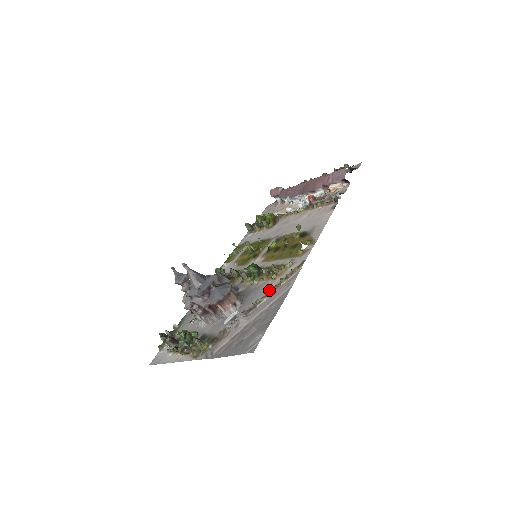
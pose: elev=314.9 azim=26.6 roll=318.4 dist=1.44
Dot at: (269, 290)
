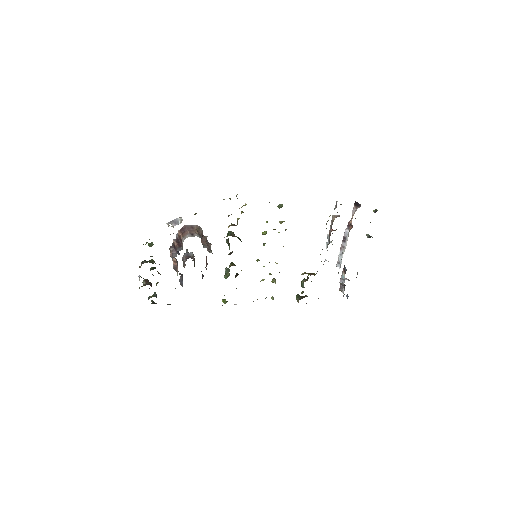
Dot at: occluded
